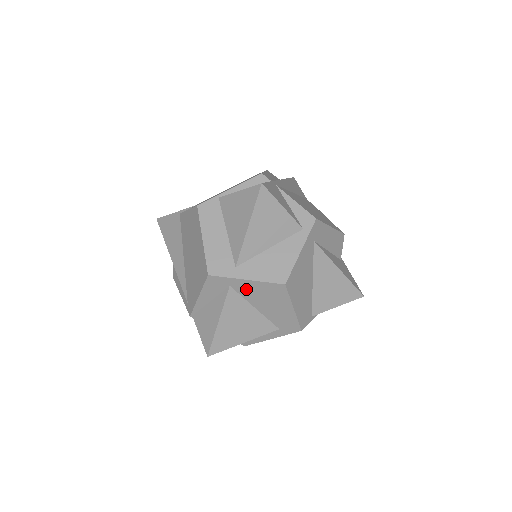
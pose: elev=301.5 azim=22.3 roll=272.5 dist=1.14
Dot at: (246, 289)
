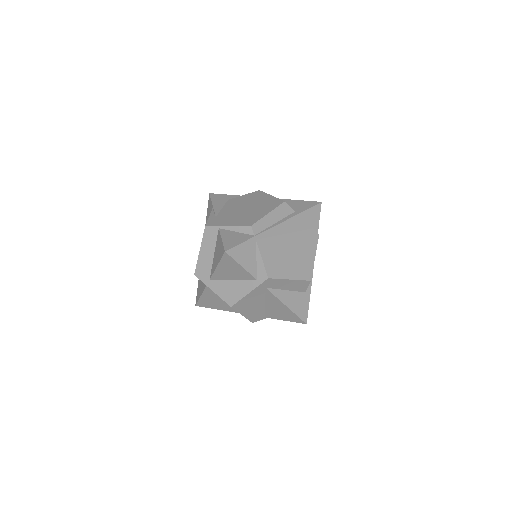
Dot at: occluded
